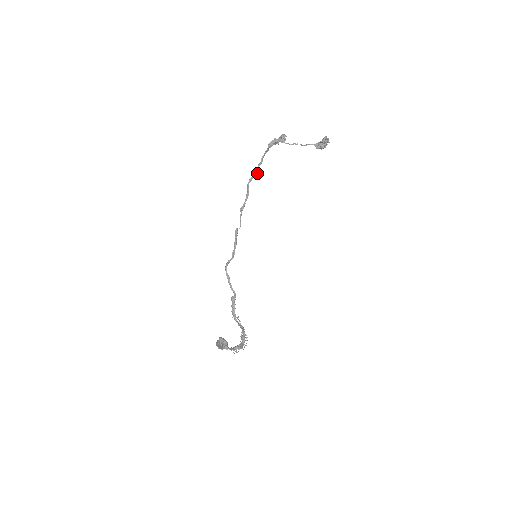
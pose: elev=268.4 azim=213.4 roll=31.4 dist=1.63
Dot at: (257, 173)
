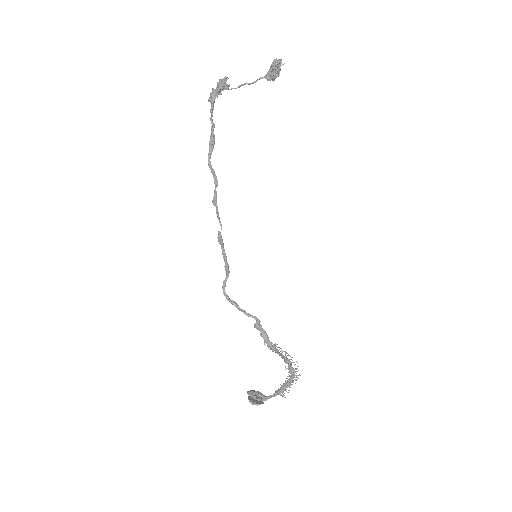
Dot at: (214, 143)
